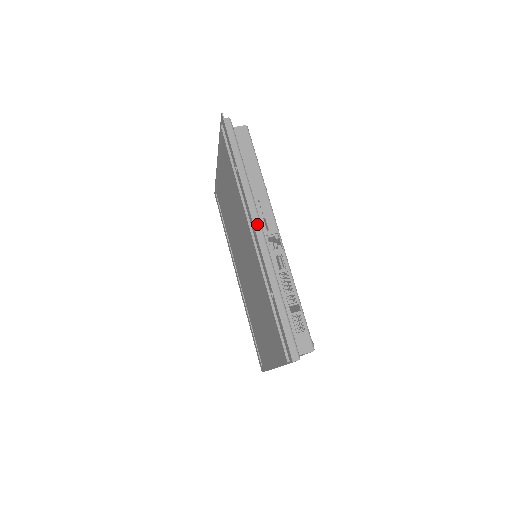
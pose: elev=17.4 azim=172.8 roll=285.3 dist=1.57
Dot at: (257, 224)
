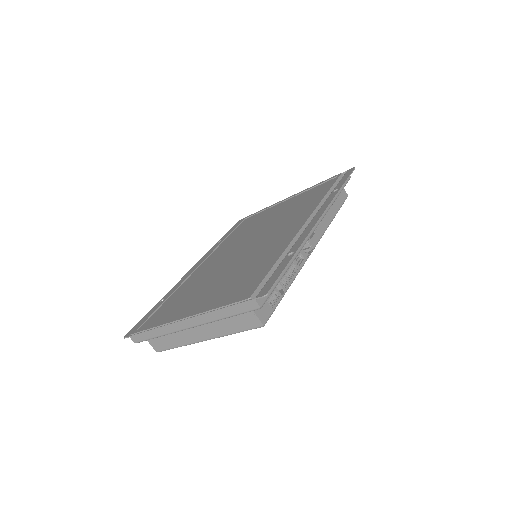
Dot at: occluded
